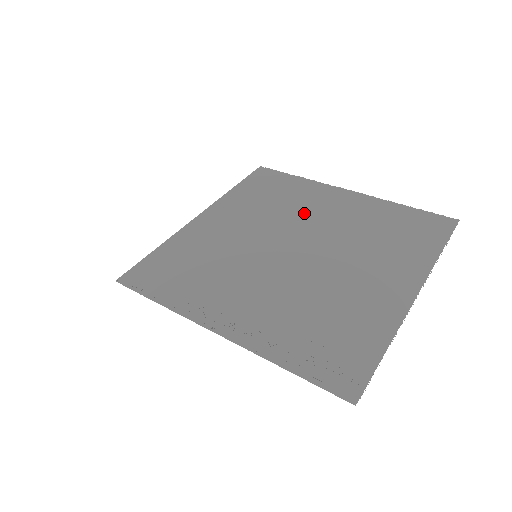
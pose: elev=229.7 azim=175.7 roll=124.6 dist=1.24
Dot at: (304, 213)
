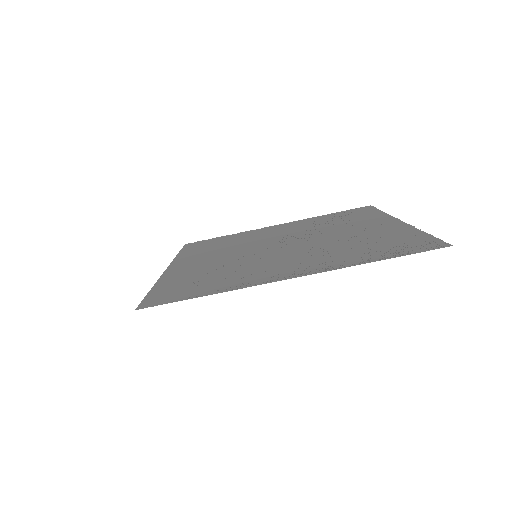
Dot at: (260, 238)
